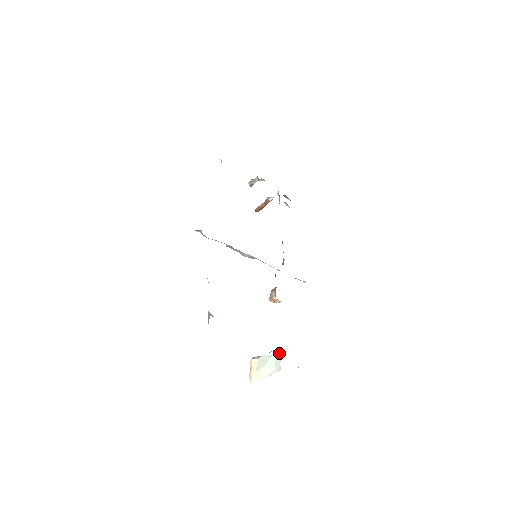
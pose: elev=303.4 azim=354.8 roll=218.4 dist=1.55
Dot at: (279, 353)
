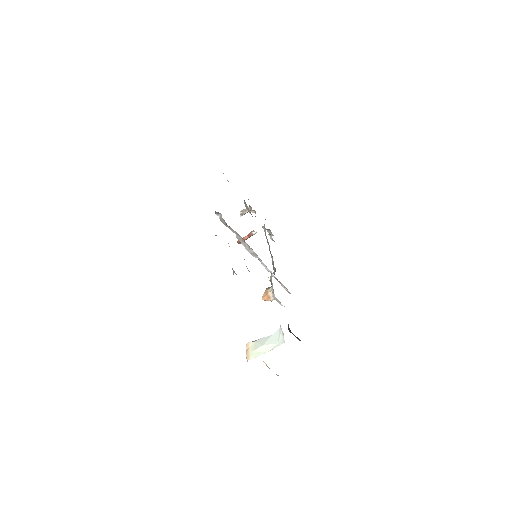
Dot at: (281, 330)
